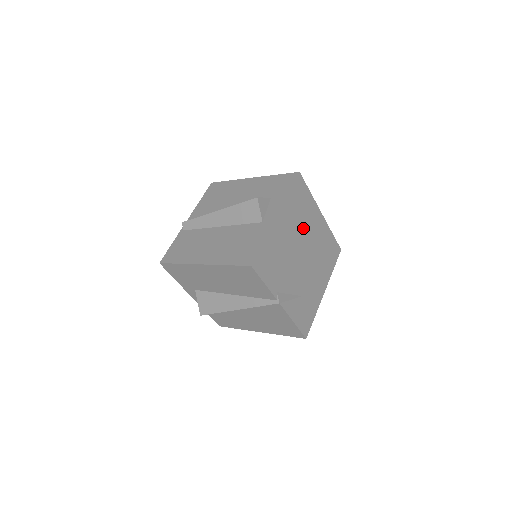
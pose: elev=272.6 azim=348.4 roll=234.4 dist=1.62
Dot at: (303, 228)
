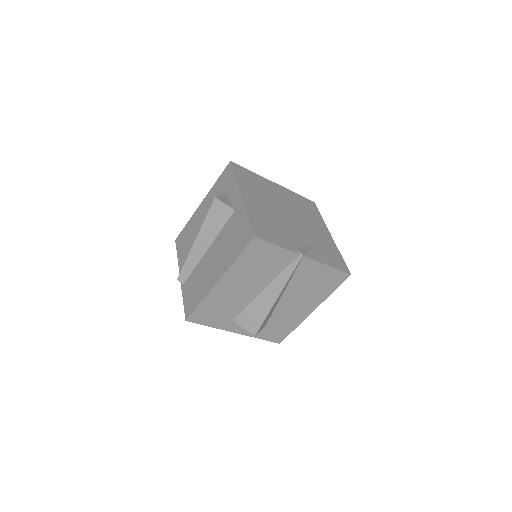
Dot at: (270, 197)
